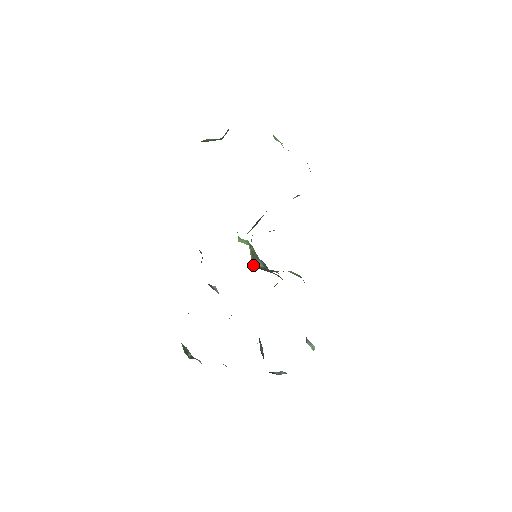
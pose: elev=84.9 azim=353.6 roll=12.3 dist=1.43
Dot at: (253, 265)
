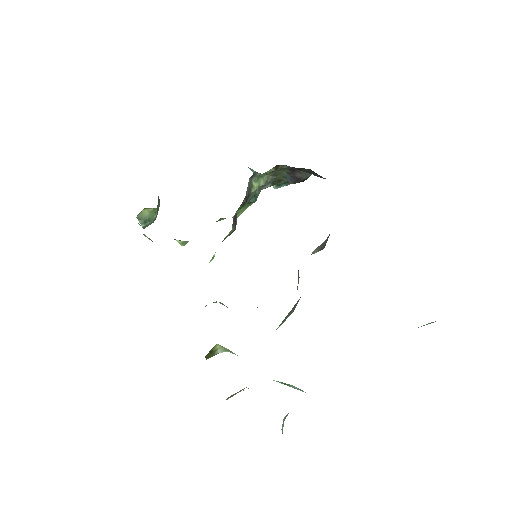
Dot at: occluded
